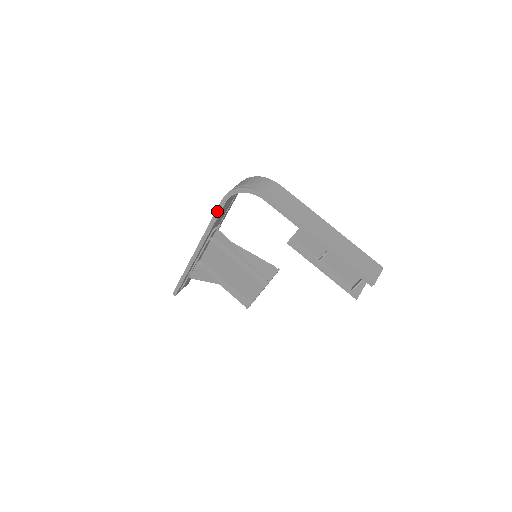
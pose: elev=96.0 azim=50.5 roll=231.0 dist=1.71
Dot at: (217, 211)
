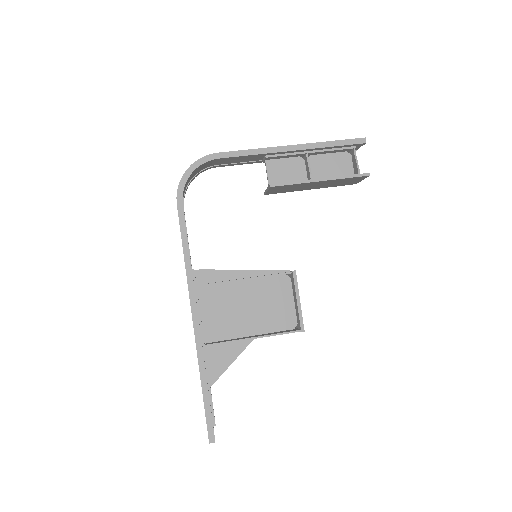
Dot at: (181, 226)
